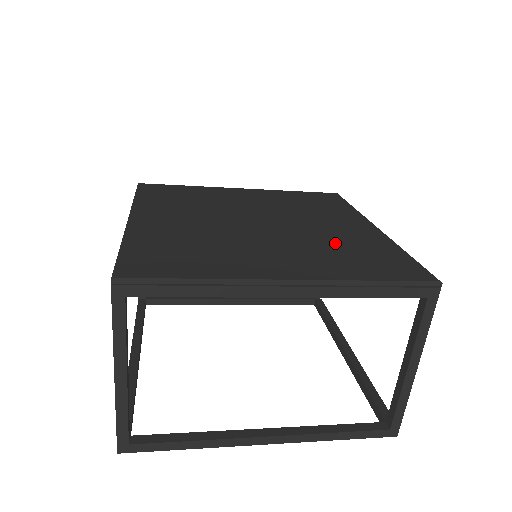
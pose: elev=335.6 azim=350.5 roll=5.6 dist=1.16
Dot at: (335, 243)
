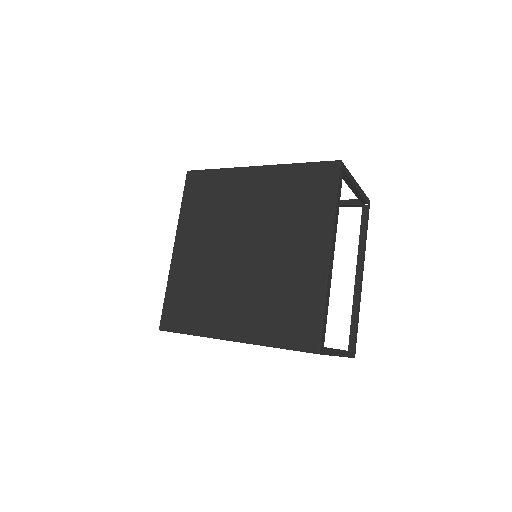
Dot at: (279, 289)
